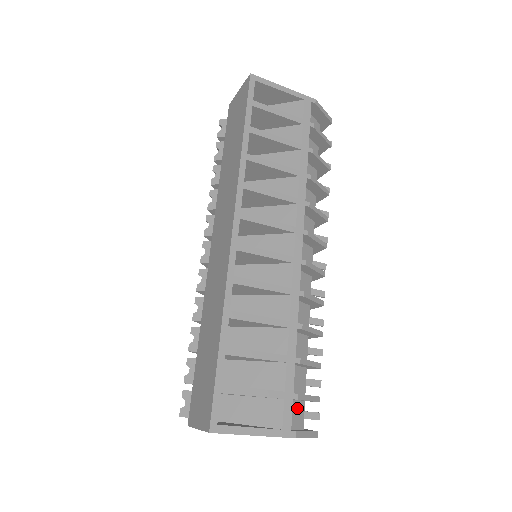
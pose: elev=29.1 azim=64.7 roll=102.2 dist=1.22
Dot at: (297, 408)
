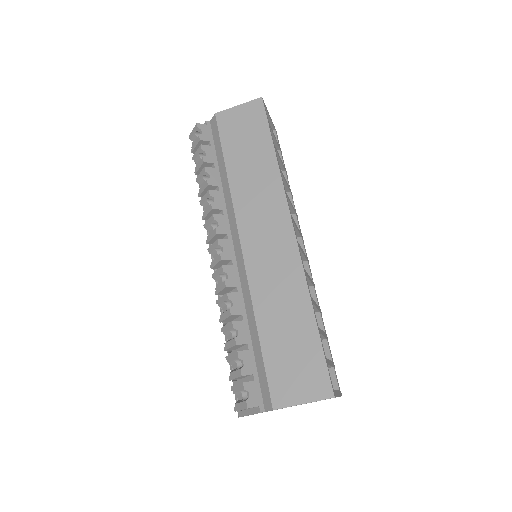
Dot at: occluded
